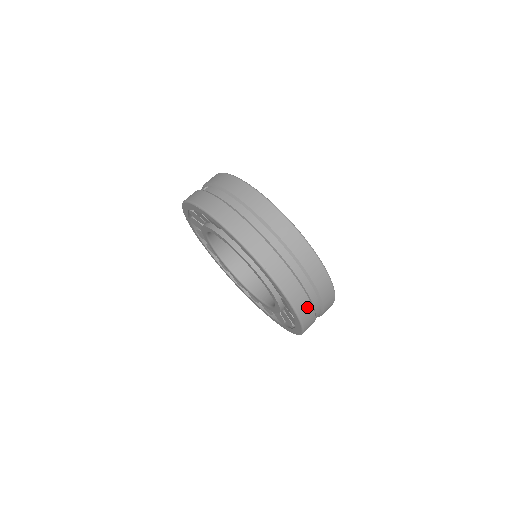
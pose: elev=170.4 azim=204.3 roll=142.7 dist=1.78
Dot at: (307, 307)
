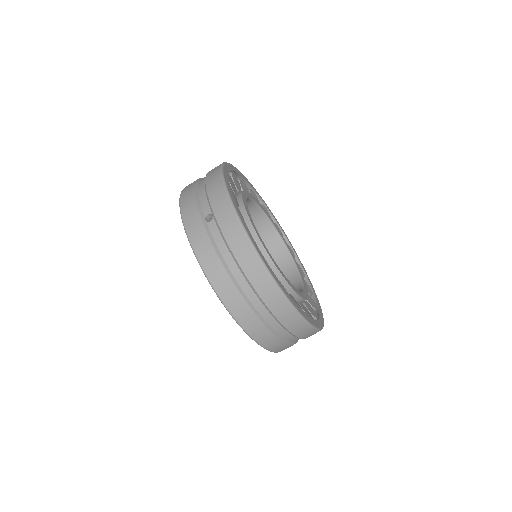
Dot at: occluded
